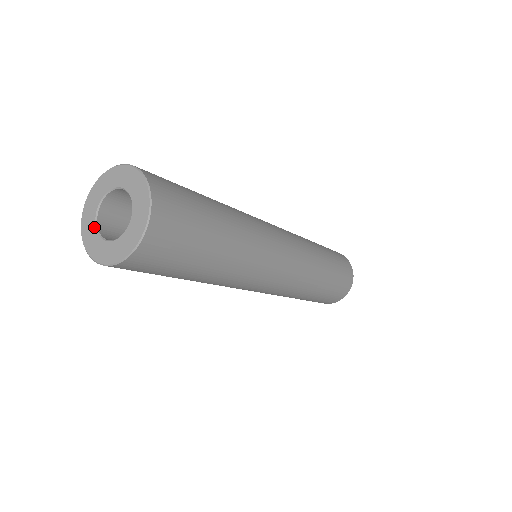
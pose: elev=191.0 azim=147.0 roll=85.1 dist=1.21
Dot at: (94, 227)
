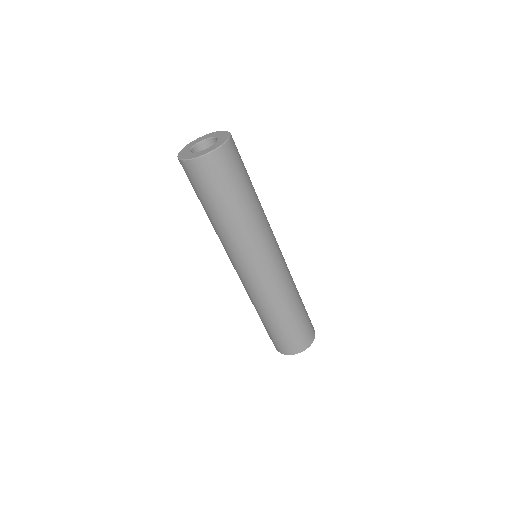
Dot at: (193, 153)
